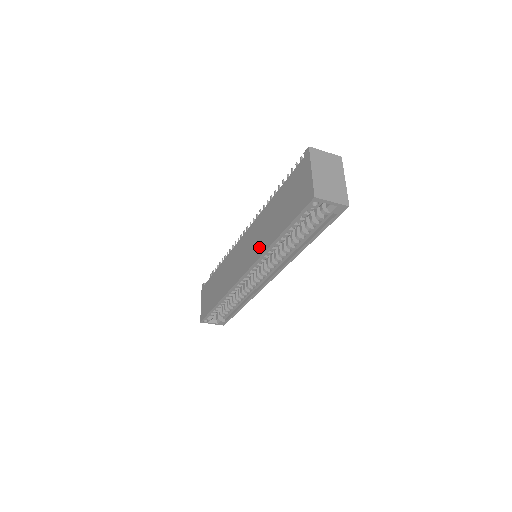
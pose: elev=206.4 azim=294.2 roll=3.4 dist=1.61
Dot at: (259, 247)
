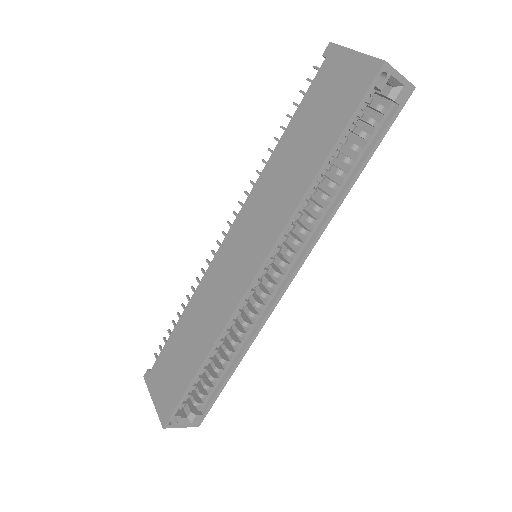
Dot at: (280, 210)
